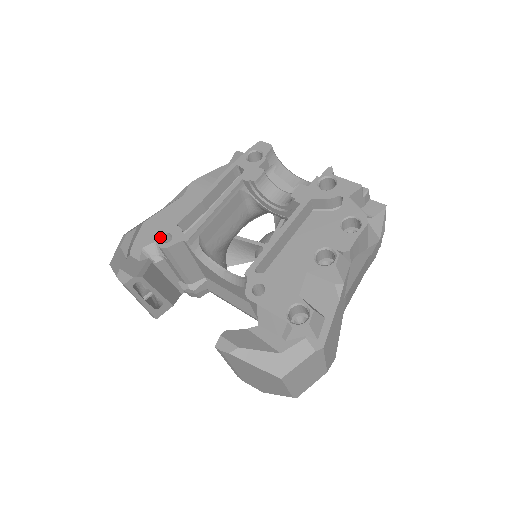
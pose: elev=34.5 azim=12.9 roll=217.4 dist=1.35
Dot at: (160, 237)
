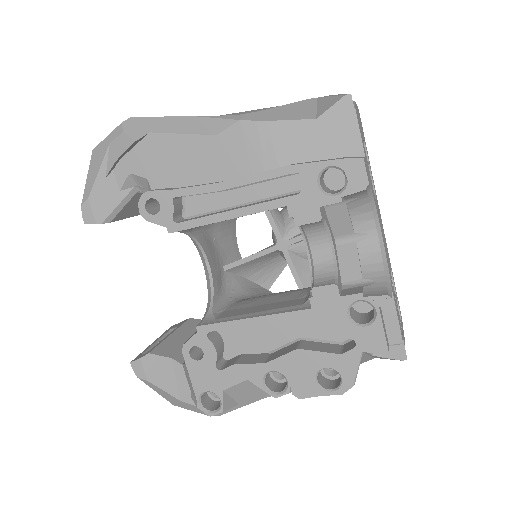
Dot at: (146, 198)
